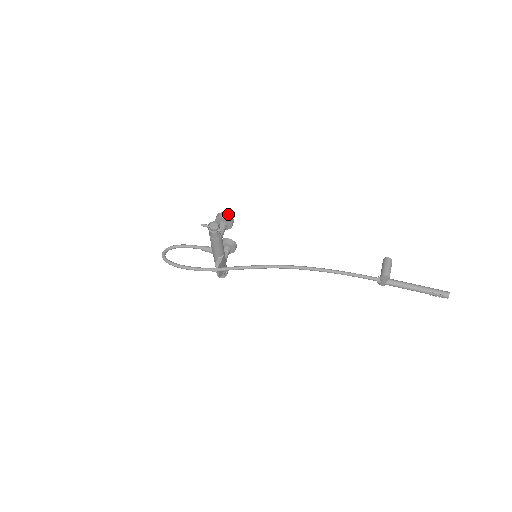
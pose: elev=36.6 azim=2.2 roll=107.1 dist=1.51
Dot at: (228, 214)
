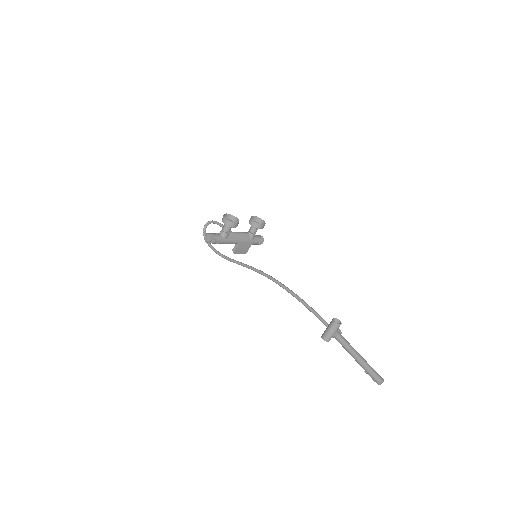
Dot at: (227, 220)
